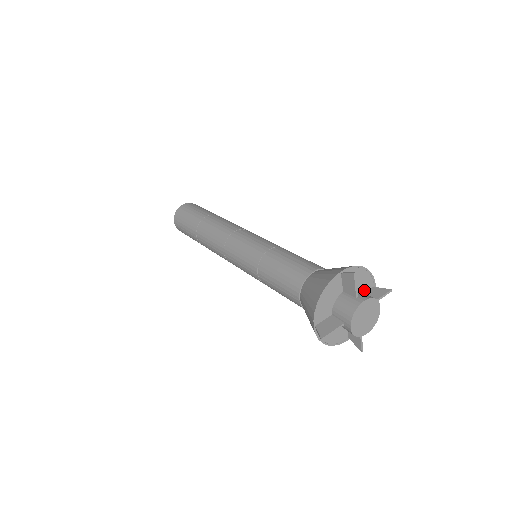
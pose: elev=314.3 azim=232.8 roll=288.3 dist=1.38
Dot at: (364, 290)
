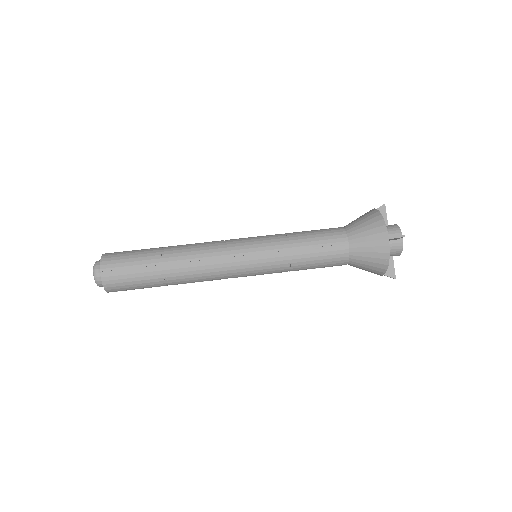
Dot at: occluded
